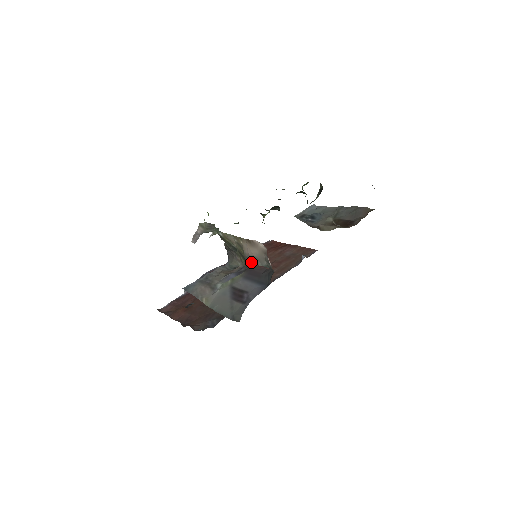
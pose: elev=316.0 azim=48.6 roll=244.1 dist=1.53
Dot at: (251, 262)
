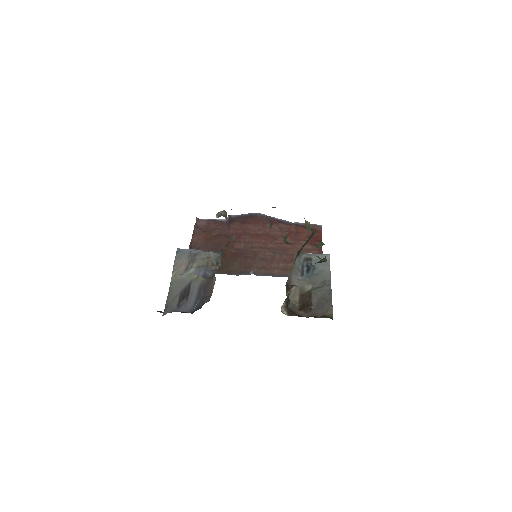
Dot at: occluded
